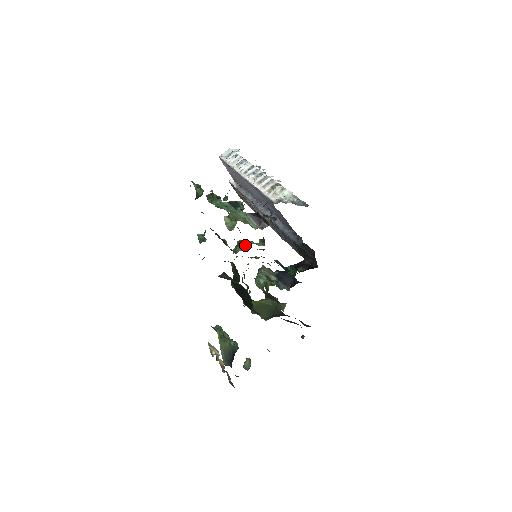
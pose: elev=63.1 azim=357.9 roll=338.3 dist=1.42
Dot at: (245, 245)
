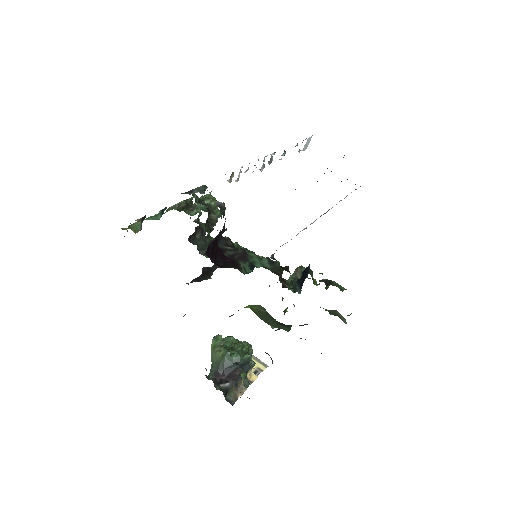
Dot at: occluded
